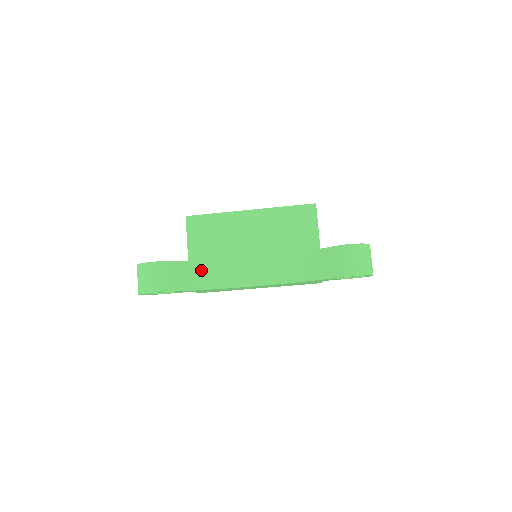
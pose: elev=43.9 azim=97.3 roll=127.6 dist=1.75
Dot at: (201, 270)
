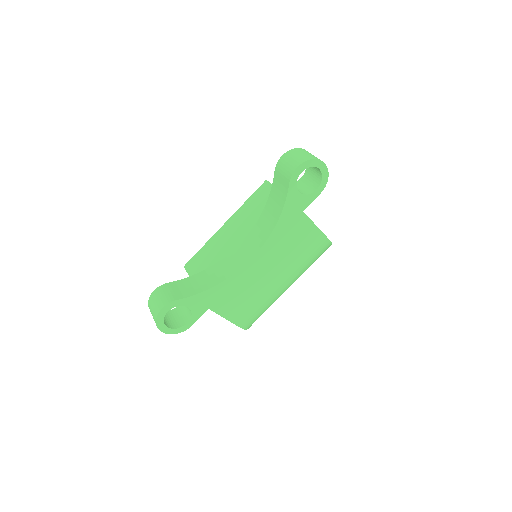
Dot at: (201, 278)
